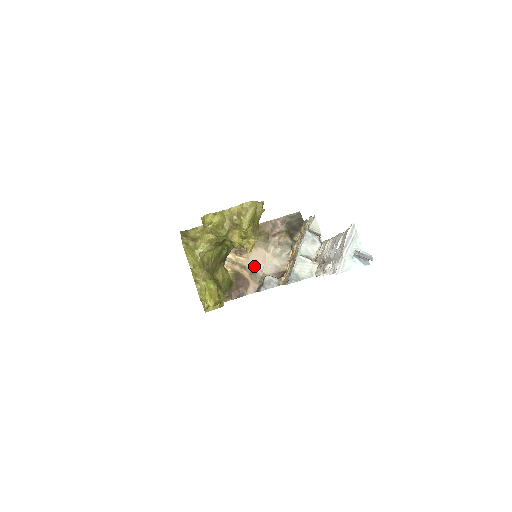
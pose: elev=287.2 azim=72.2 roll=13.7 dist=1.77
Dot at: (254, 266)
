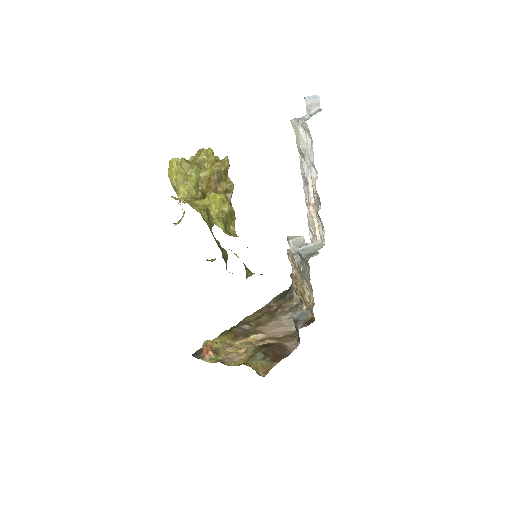
Dot at: (277, 334)
